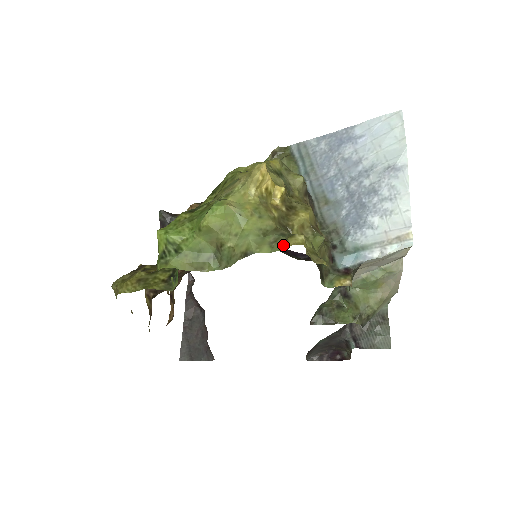
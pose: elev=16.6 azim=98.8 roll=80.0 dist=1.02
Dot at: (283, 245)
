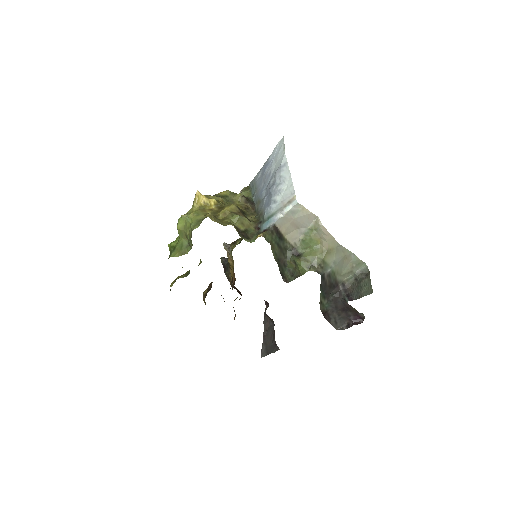
Dot at: occluded
